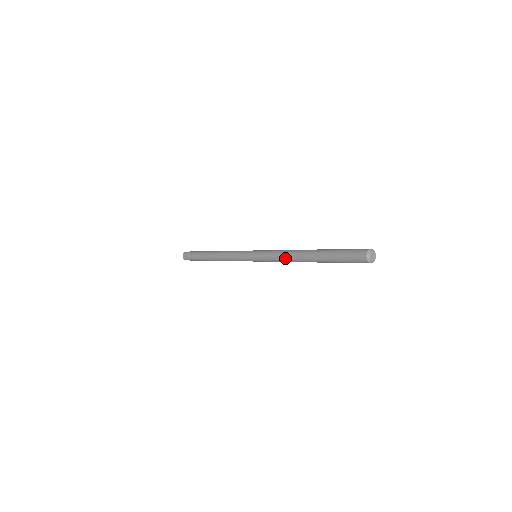
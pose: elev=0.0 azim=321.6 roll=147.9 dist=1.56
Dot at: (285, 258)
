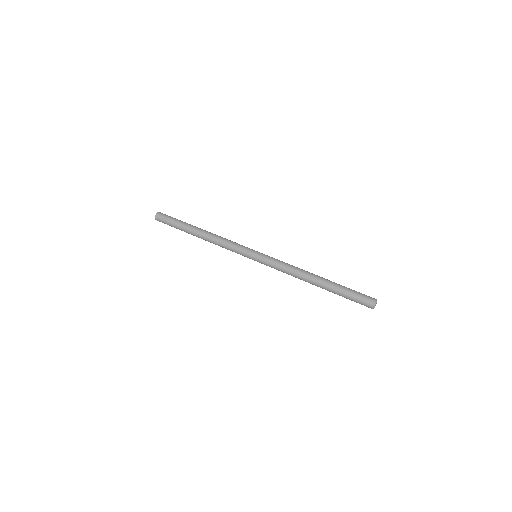
Dot at: occluded
